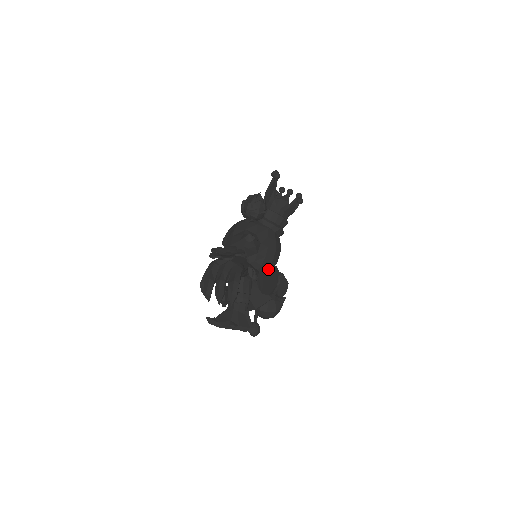
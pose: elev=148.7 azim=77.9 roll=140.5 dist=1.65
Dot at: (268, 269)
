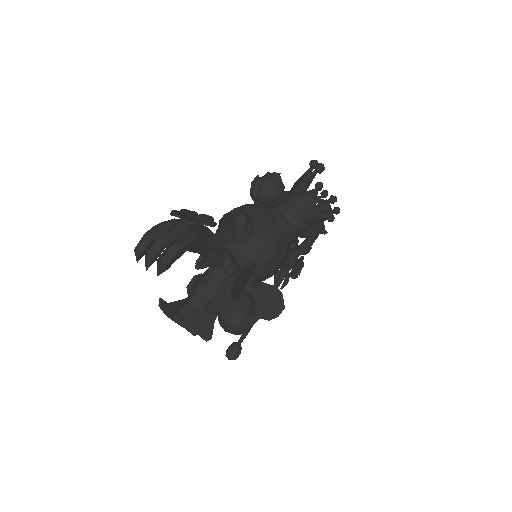
Dot at: (249, 268)
